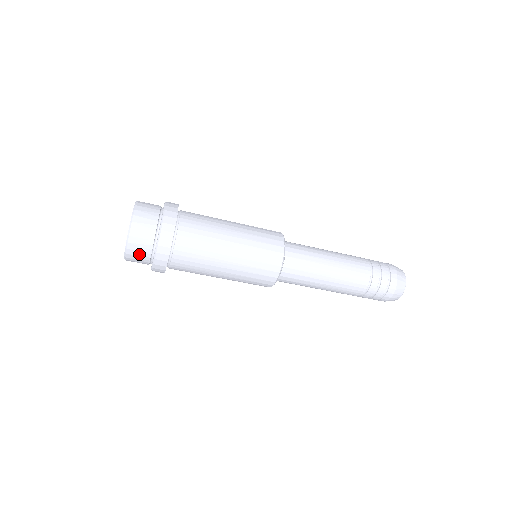
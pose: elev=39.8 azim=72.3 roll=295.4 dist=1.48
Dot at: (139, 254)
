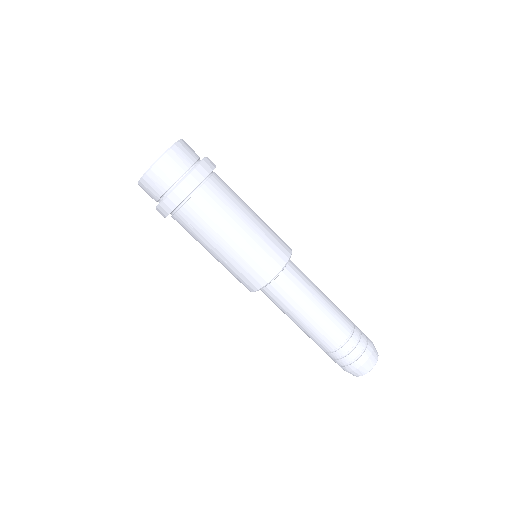
Dot at: (186, 153)
